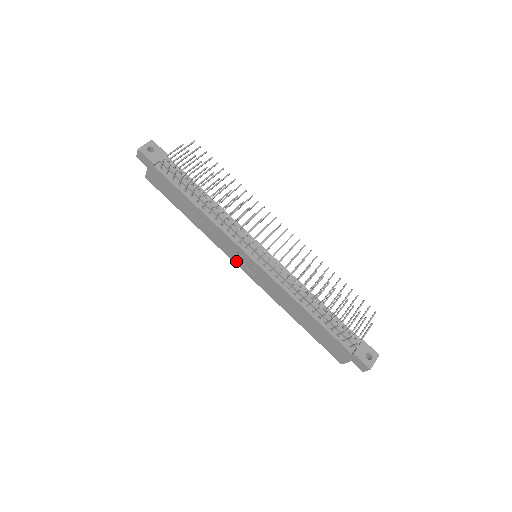
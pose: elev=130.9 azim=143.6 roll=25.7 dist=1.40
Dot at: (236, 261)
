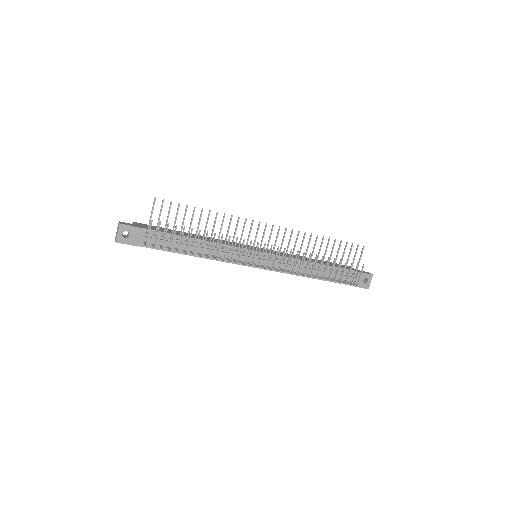
Dot at: occluded
